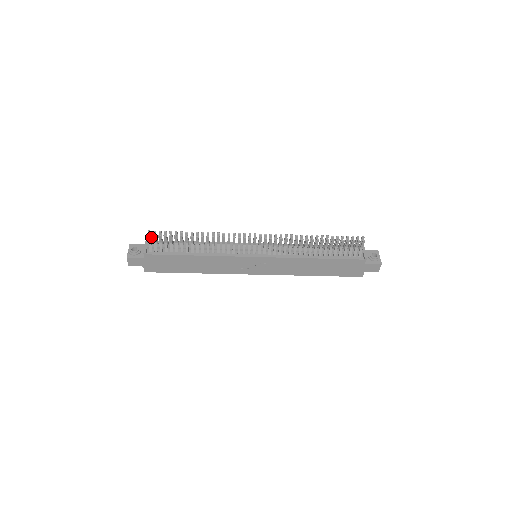
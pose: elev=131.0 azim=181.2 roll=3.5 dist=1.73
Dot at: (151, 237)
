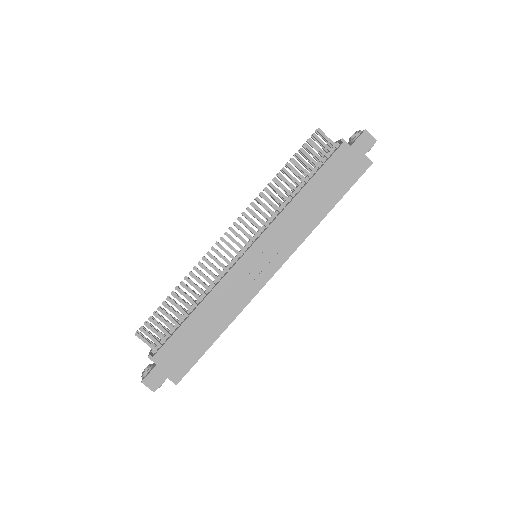
Dot at: (145, 338)
